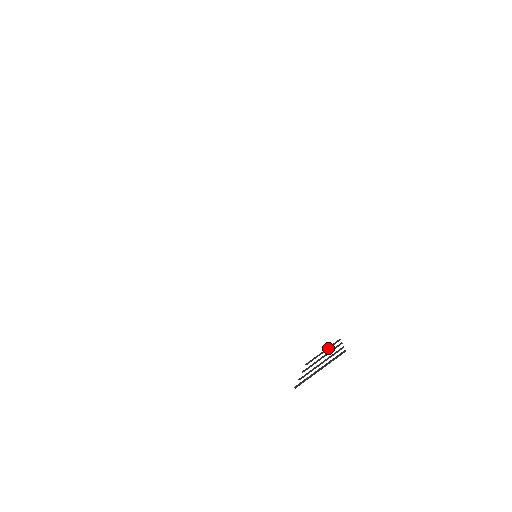
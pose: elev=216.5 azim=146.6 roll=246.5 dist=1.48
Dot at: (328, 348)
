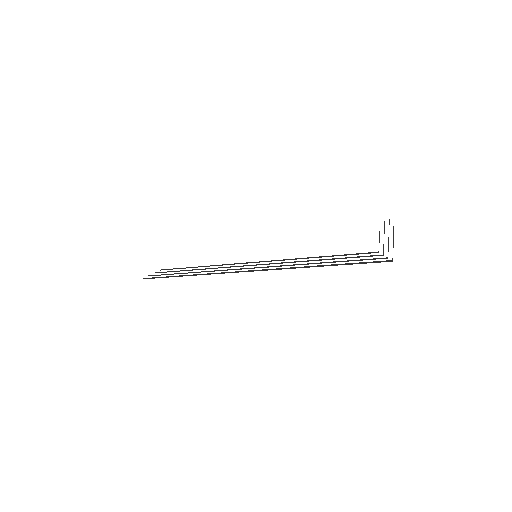
Dot at: (379, 233)
